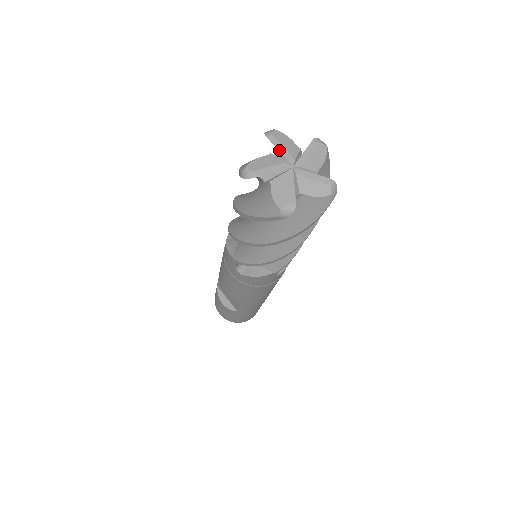
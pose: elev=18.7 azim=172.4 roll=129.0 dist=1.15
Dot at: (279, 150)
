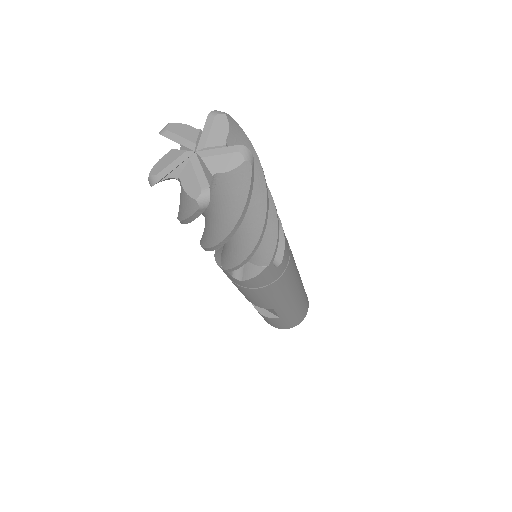
Dot at: (176, 142)
